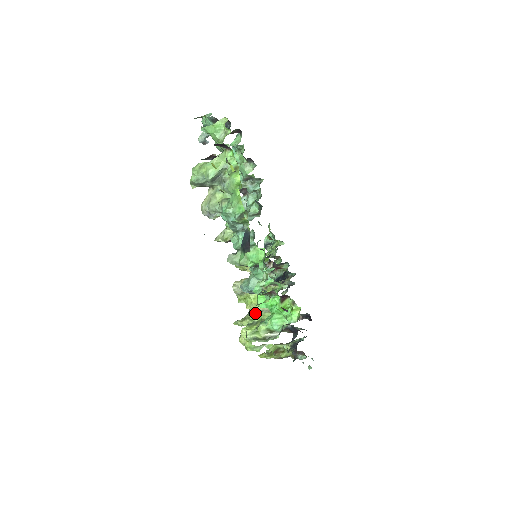
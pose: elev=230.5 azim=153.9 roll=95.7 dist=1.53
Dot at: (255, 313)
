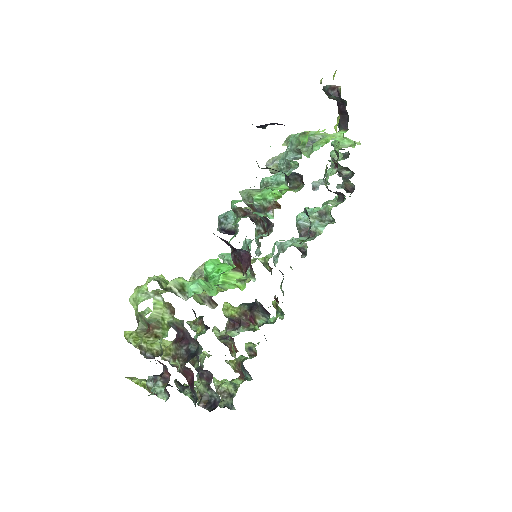
Dot at: occluded
